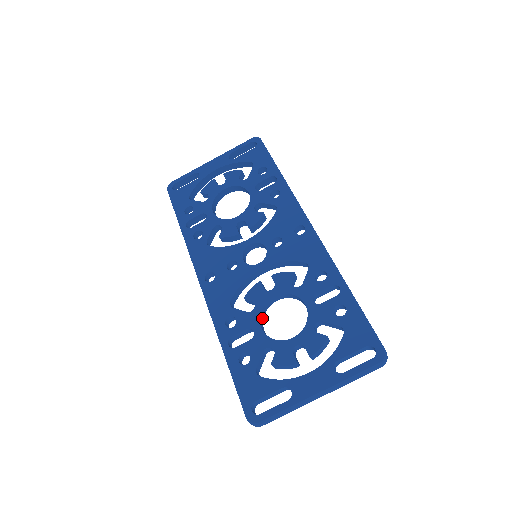
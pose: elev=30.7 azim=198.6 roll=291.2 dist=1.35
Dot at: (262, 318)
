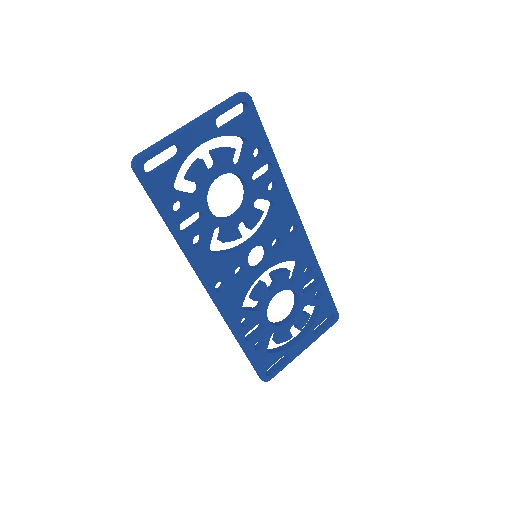
Dot at: occluded
